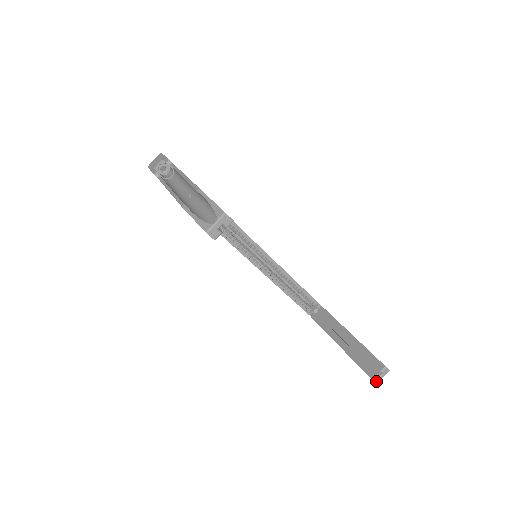
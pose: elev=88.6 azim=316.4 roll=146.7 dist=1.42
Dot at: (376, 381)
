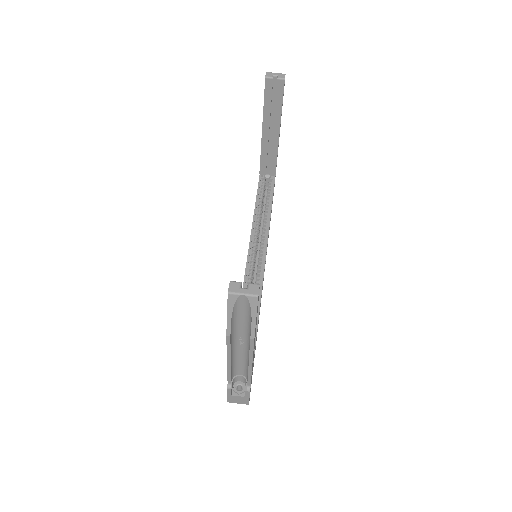
Dot at: (232, 287)
